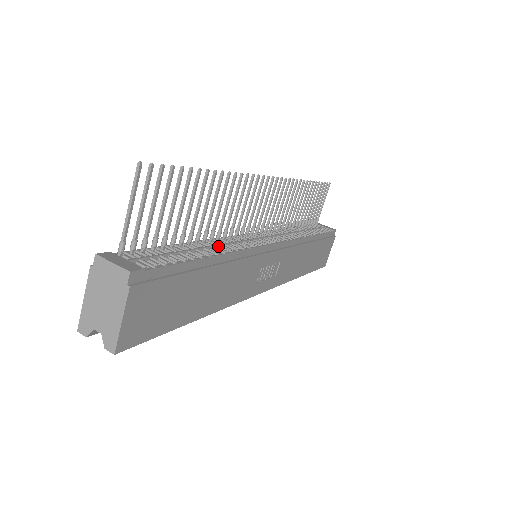
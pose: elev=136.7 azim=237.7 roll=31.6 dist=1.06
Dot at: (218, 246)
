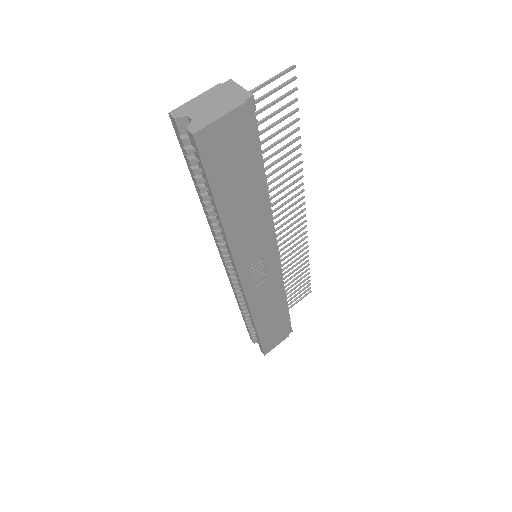
Dot at: occluded
